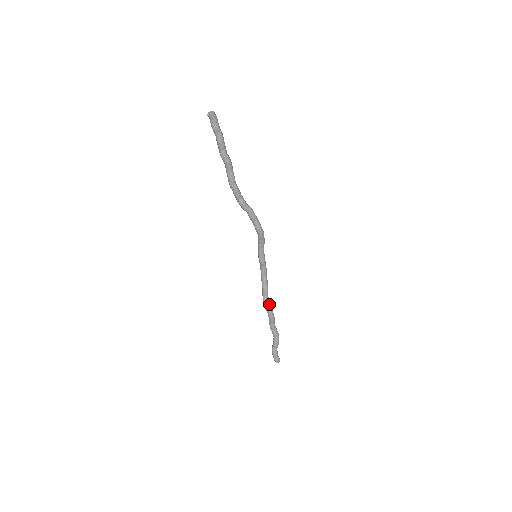
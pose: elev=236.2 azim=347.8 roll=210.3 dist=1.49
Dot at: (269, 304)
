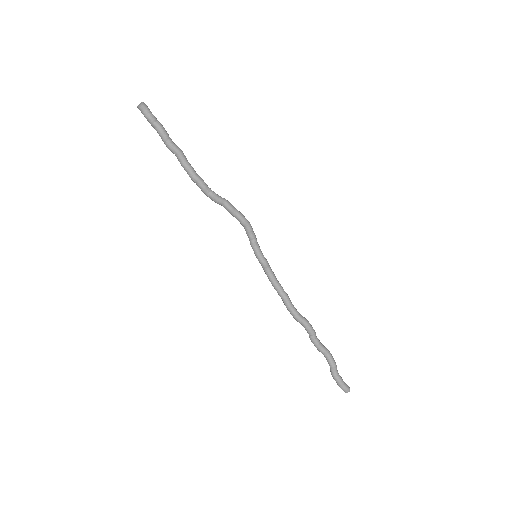
Dot at: (299, 313)
